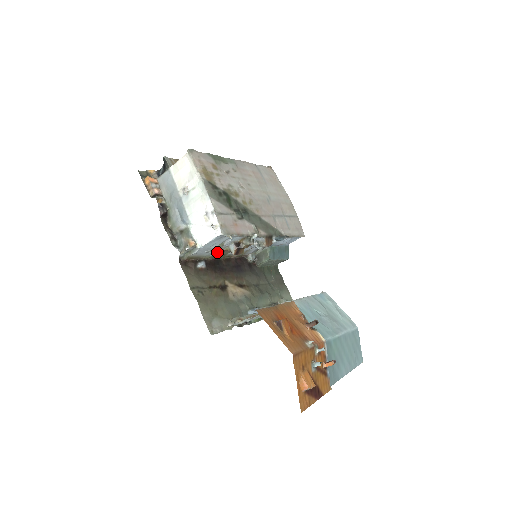
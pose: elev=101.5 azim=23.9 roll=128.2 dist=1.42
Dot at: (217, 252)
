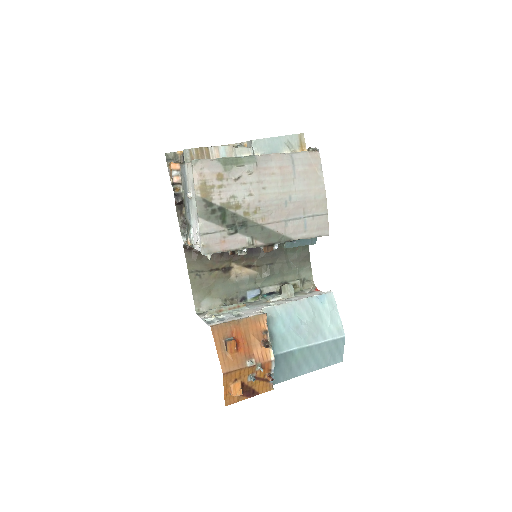
Dot at: occluded
